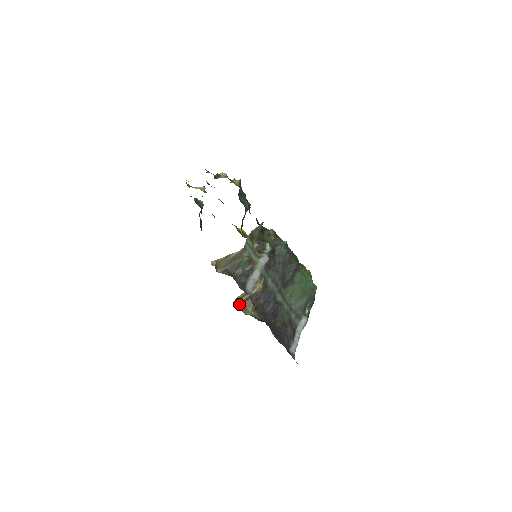
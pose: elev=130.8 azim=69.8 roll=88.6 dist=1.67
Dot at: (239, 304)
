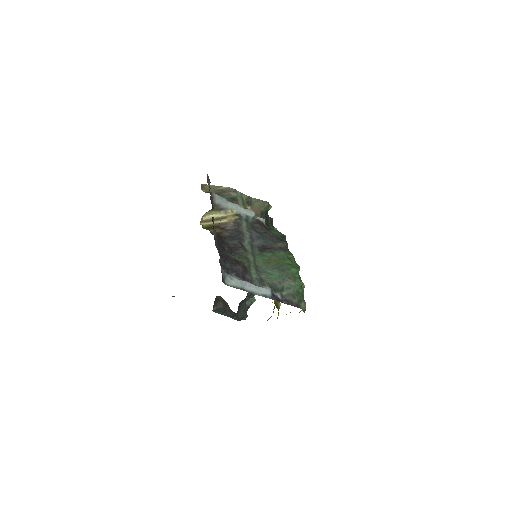
Dot at: (205, 226)
